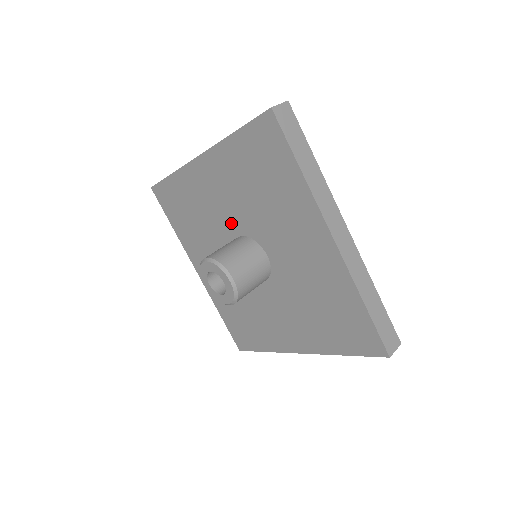
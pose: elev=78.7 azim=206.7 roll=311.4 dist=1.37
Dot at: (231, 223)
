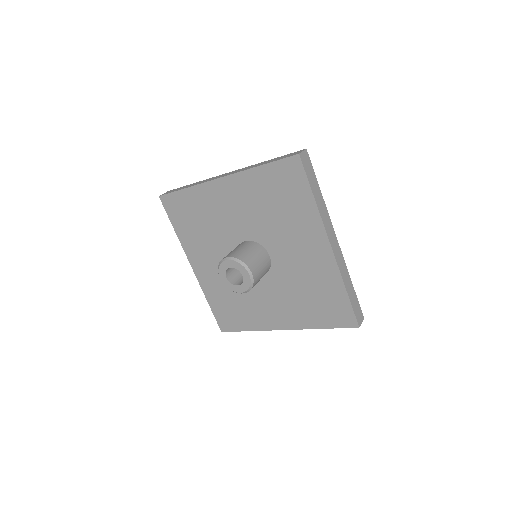
Dot at: (240, 230)
